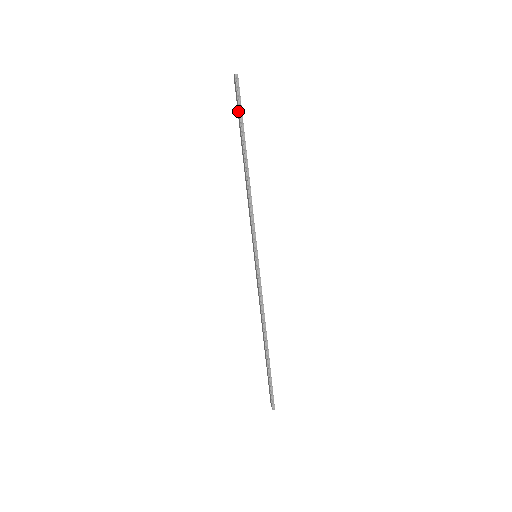
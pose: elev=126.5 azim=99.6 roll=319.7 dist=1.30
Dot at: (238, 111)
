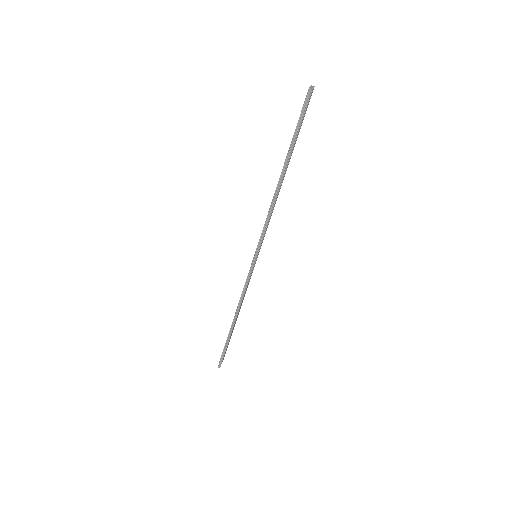
Dot at: occluded
